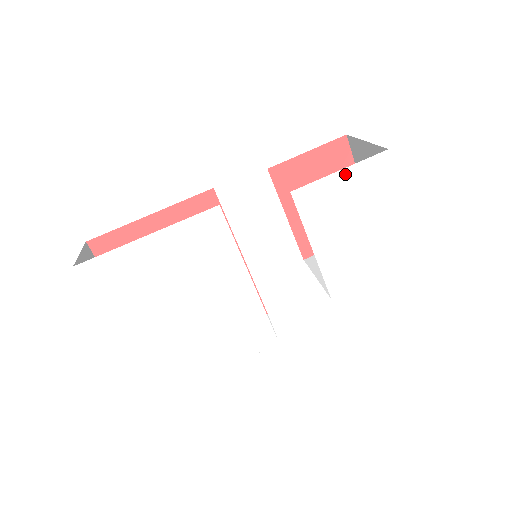
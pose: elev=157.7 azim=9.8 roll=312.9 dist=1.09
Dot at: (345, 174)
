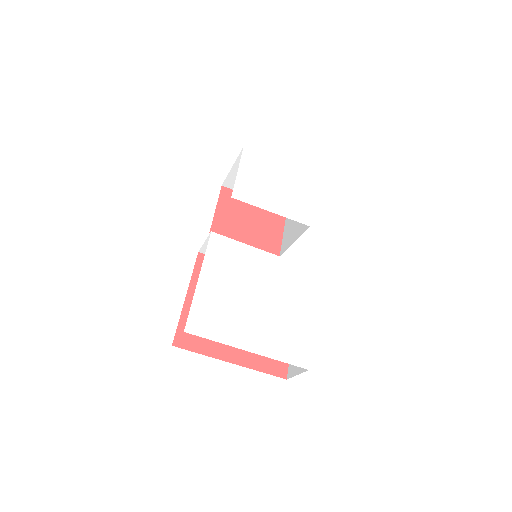
Dot at: (242, 170)
